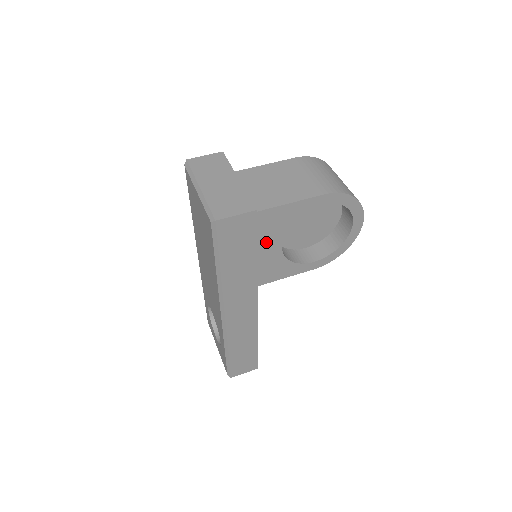
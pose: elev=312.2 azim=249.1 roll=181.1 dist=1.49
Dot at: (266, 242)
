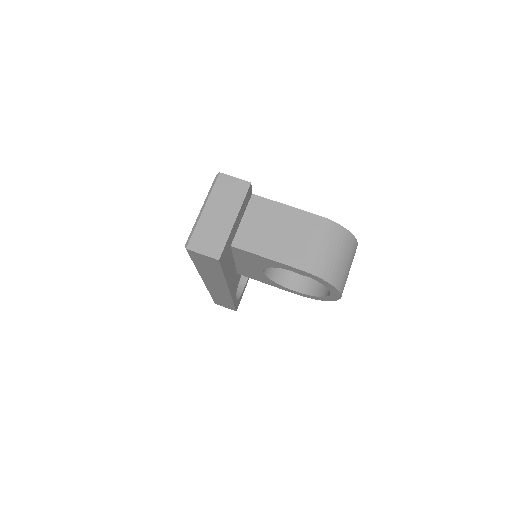
Dot at: (249, 263)
